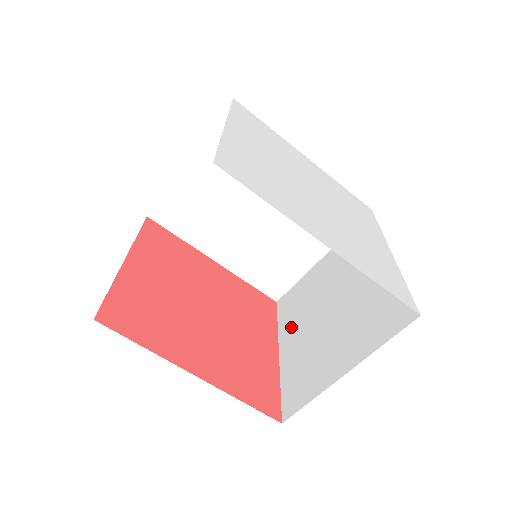
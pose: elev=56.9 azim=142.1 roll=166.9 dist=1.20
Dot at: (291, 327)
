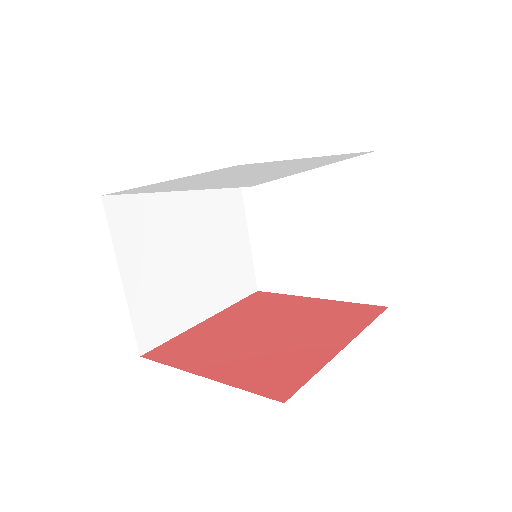
Dot at: (298, 279)
